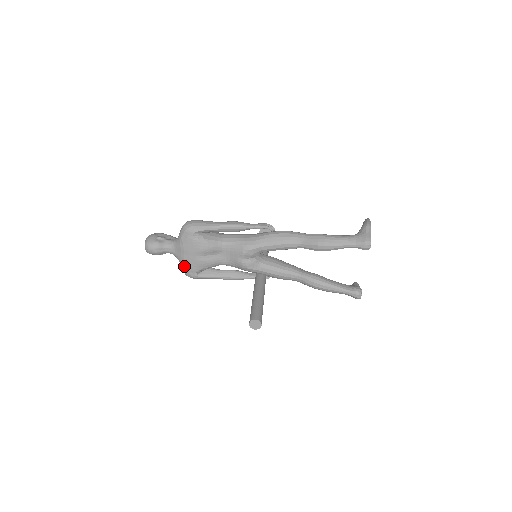
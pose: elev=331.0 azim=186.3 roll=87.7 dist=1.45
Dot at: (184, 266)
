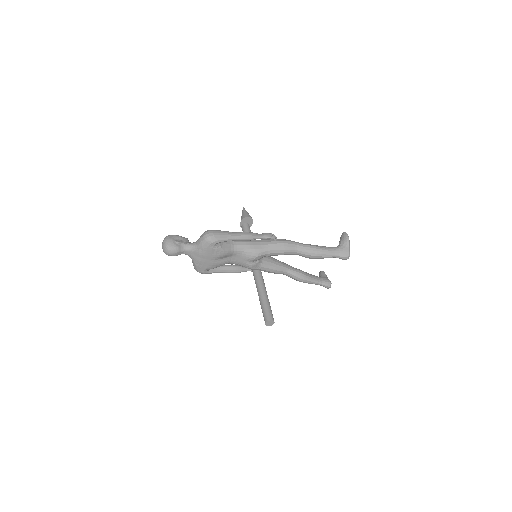
Dot at: (198, 266)
